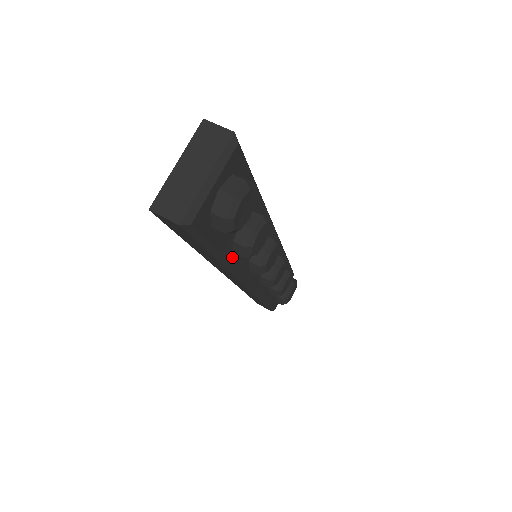
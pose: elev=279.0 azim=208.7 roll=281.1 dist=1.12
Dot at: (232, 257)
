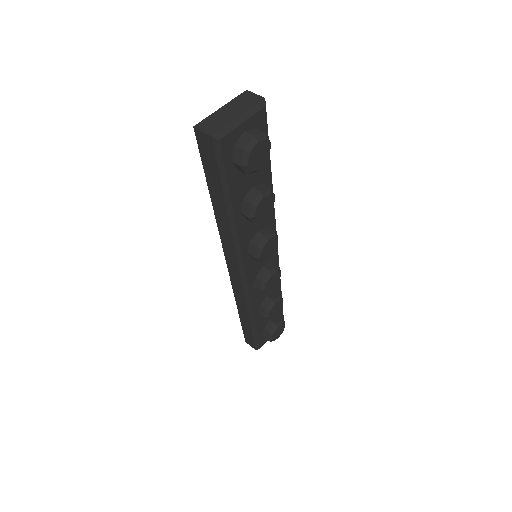
Dot at: (238, 217)
